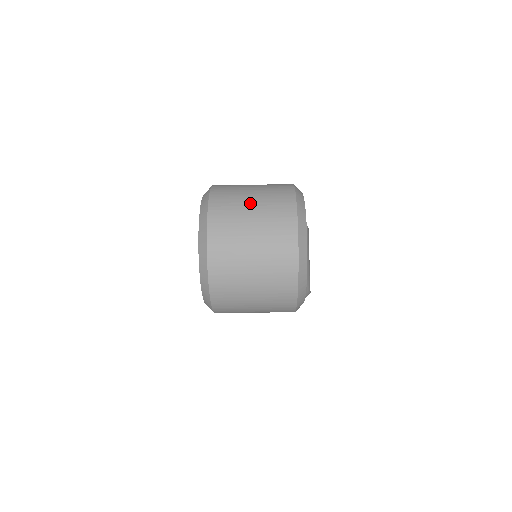
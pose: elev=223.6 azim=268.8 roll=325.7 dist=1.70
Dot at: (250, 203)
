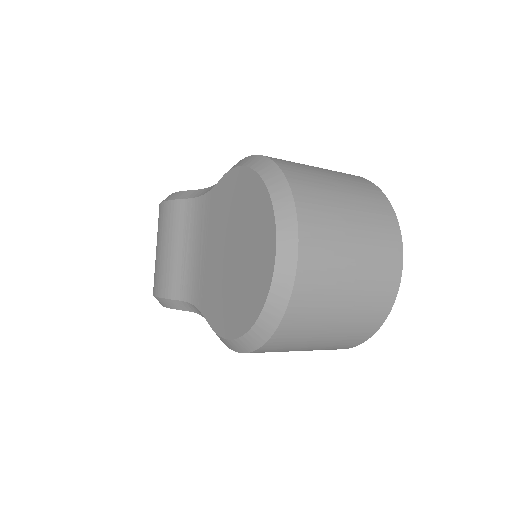
Dot at: (346, 204)
